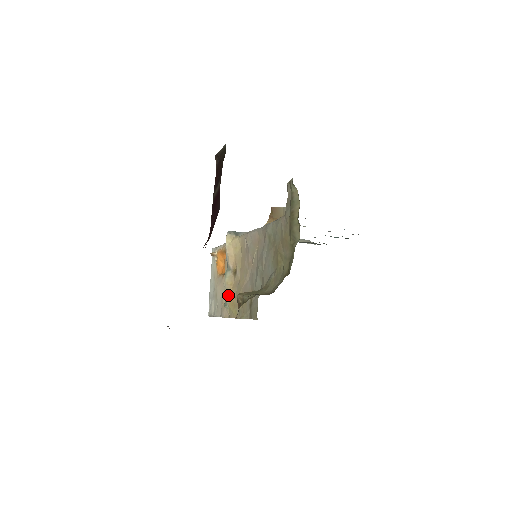
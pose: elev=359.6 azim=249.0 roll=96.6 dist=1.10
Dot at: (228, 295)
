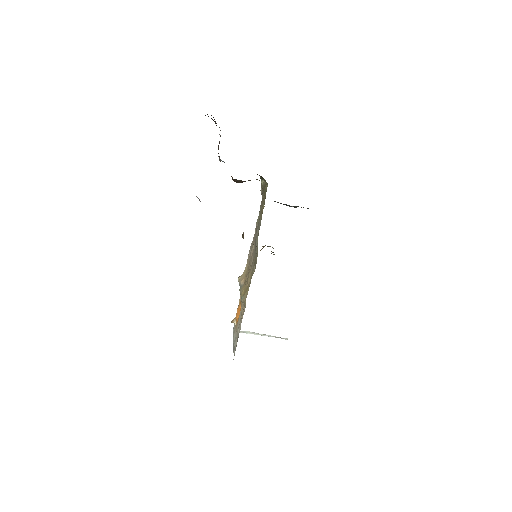
Dot at: (242, 293)
